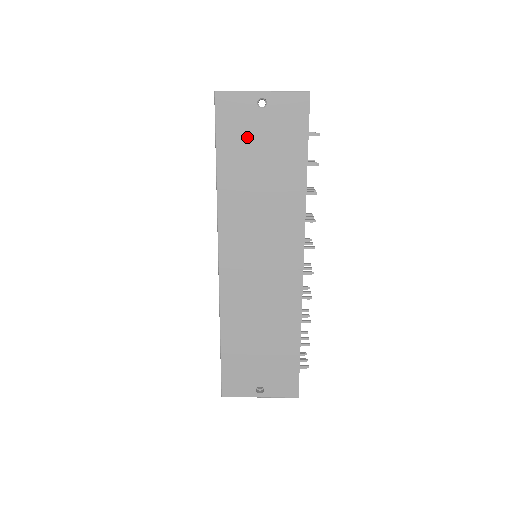
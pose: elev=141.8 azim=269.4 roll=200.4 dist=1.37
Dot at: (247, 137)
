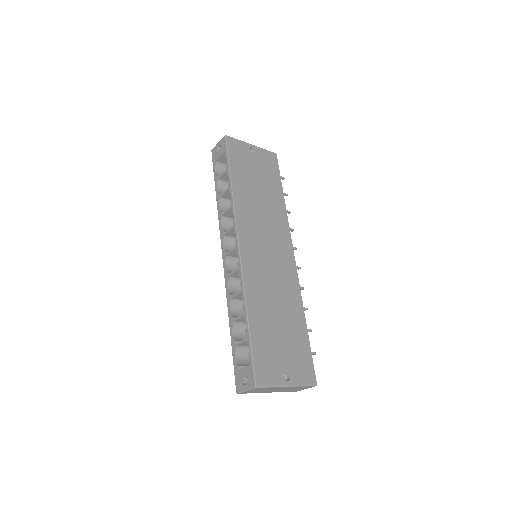
Dot at: (247, 166)
